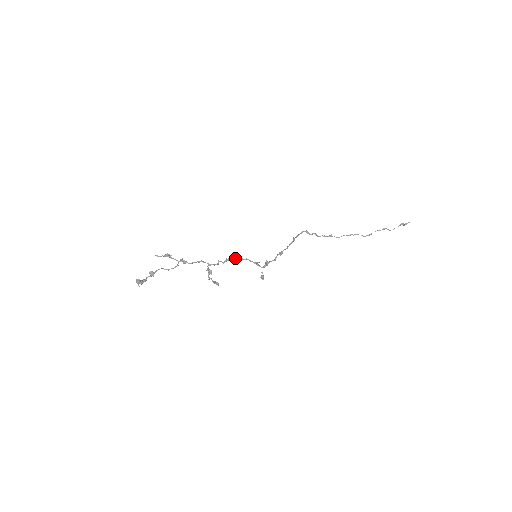
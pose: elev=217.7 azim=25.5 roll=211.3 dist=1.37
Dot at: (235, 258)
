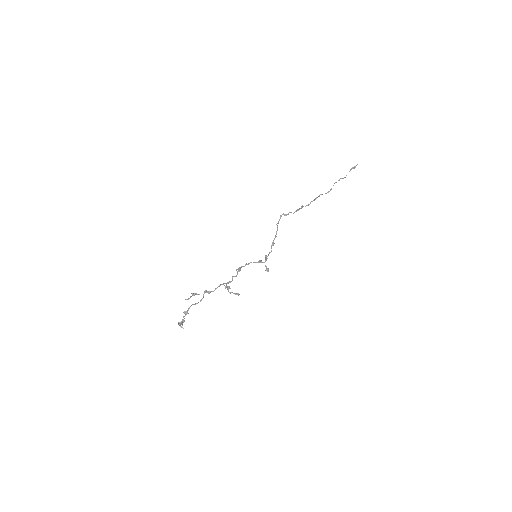
Dot at: occluded
